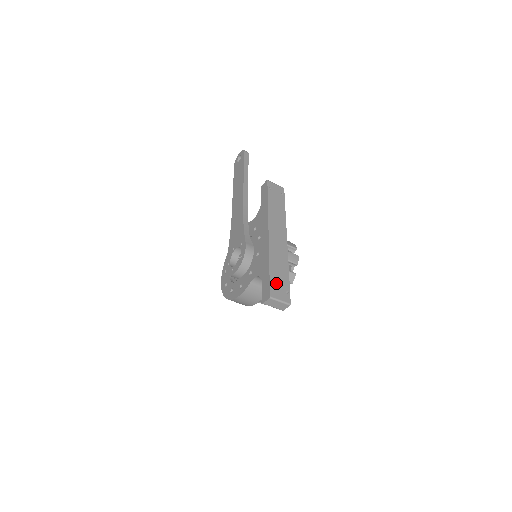
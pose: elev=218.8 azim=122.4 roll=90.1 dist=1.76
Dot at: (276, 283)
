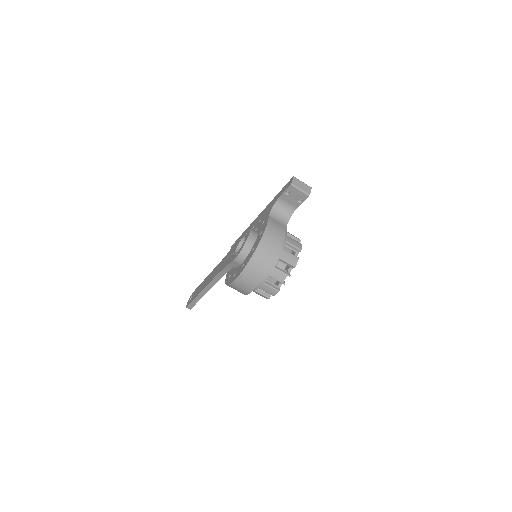
Dot at: occluded
